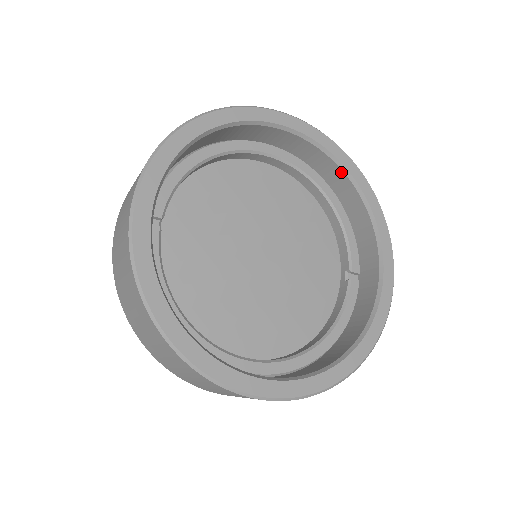
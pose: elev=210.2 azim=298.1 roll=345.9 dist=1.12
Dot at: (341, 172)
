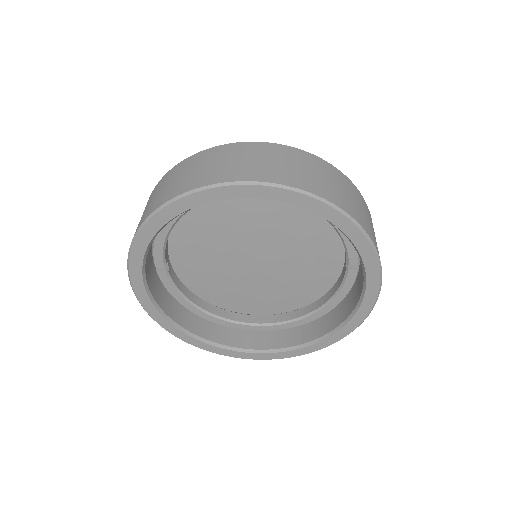
Dot at: occluded
